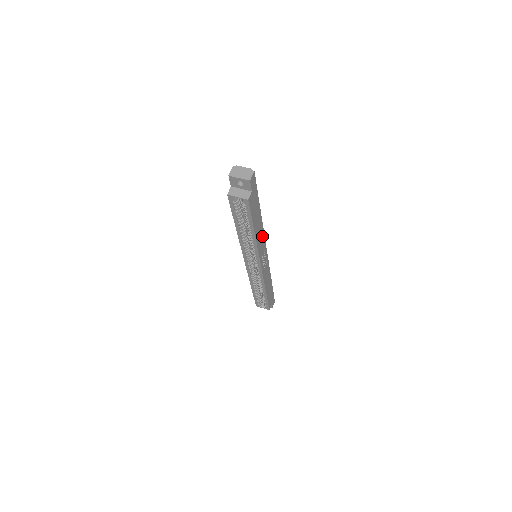
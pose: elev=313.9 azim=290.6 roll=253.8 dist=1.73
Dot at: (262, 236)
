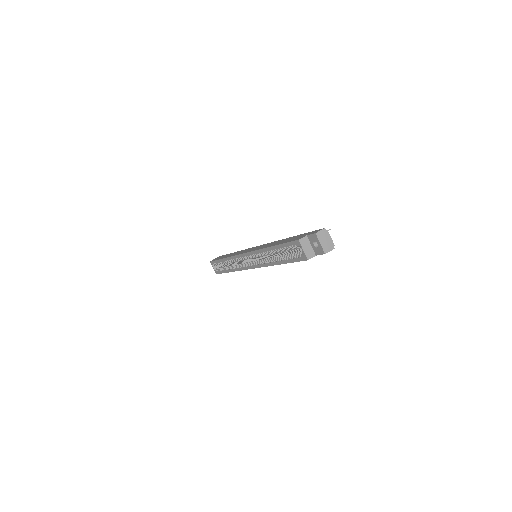
Dot at: occluded
